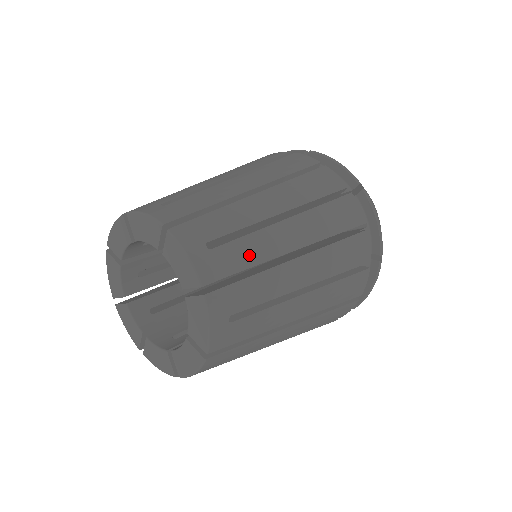
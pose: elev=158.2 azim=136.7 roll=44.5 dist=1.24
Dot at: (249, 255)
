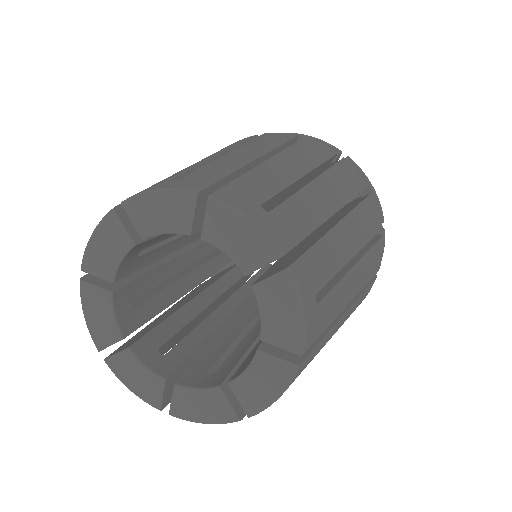
Dot at: (305, 217)
